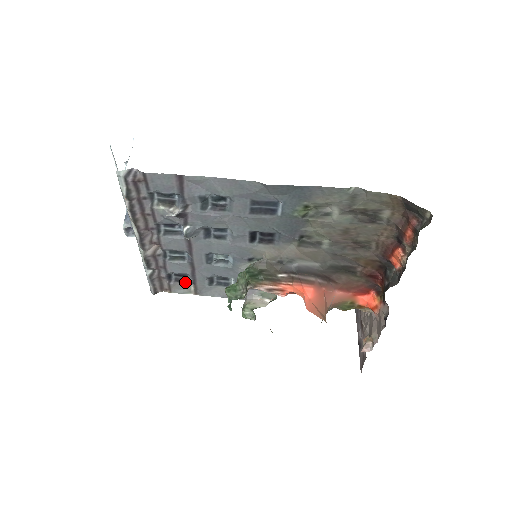
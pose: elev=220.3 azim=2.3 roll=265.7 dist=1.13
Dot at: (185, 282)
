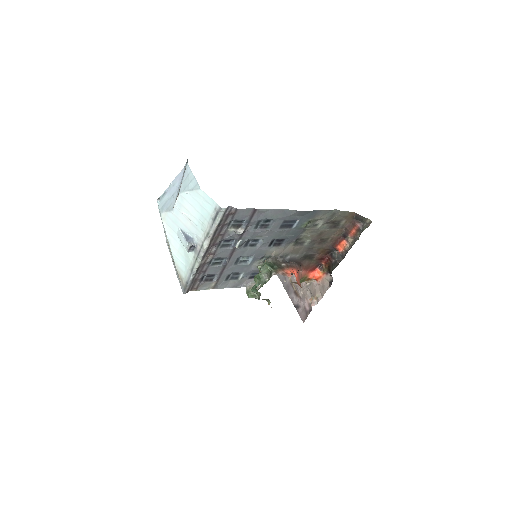
Dot at: (210, 281)
